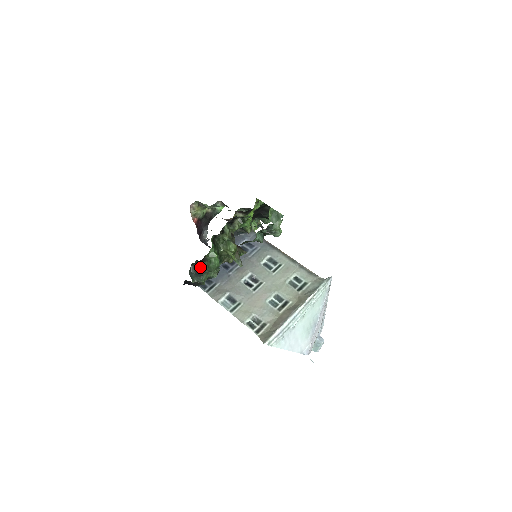
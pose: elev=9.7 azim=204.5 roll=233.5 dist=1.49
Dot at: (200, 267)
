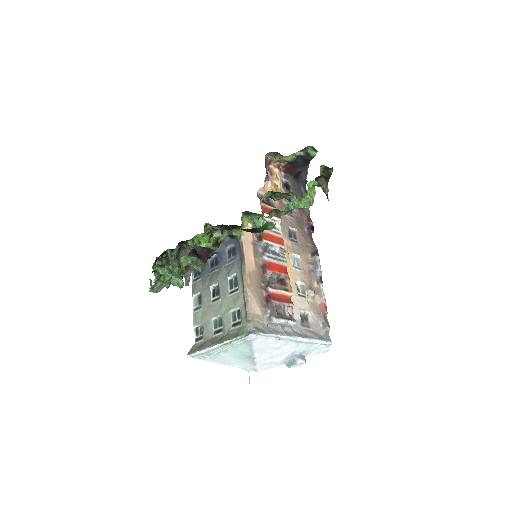
Dot at: occluded
